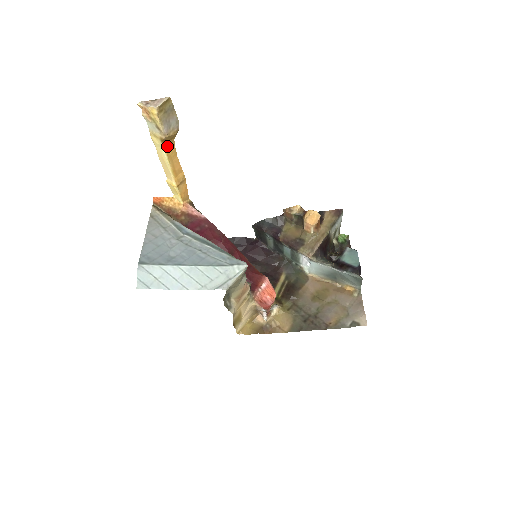
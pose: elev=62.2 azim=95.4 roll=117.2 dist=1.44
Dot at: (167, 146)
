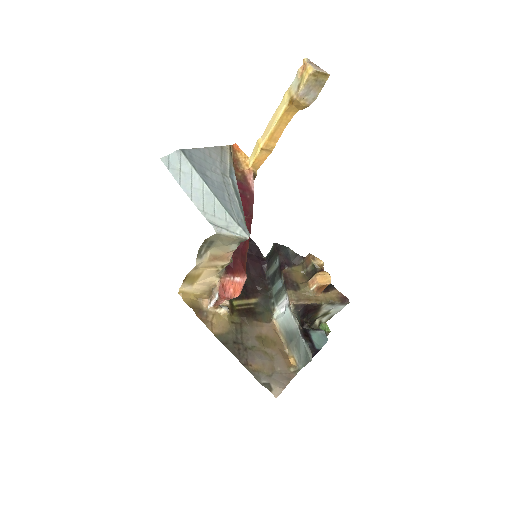
Dot at: (289, 109)
